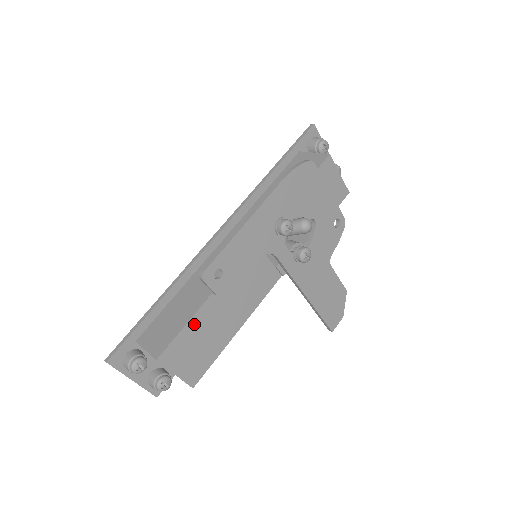
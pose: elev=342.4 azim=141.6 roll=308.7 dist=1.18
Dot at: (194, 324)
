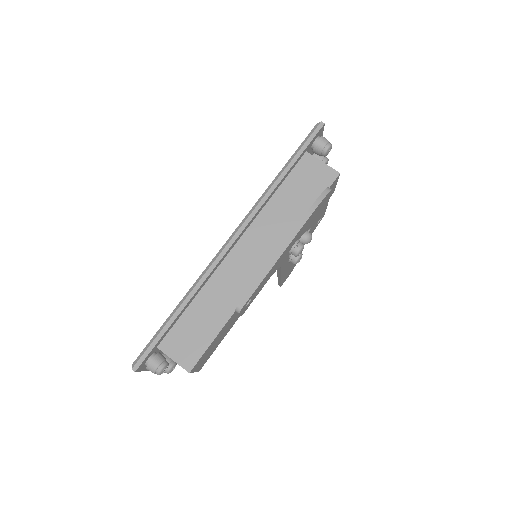
Dot at: (217, 337)
